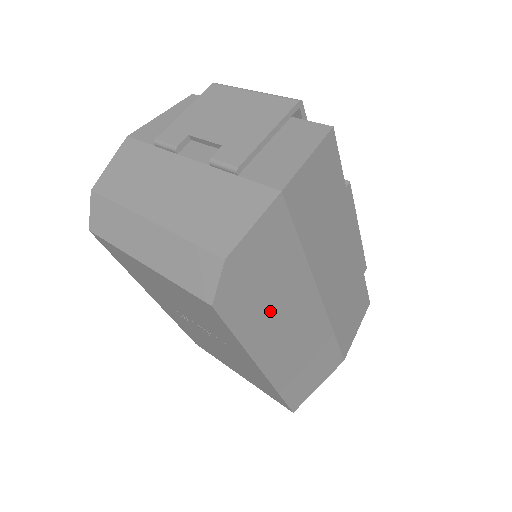
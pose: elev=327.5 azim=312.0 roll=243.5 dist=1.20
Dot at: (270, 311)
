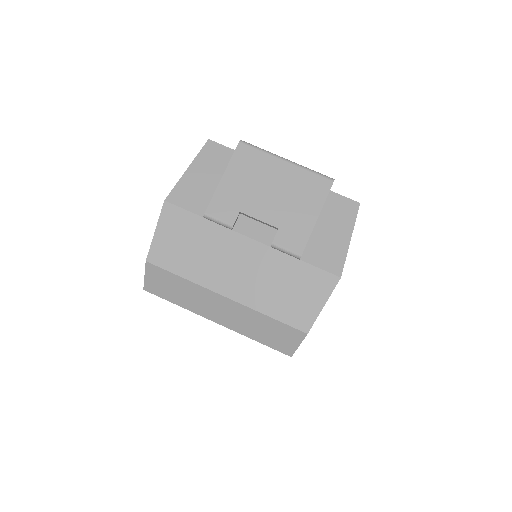
Dot at: occluded
